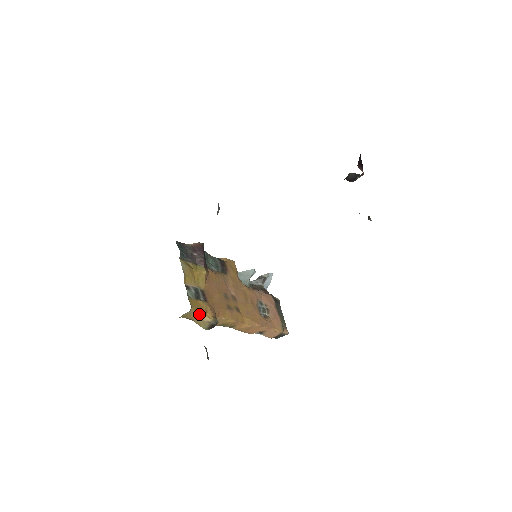
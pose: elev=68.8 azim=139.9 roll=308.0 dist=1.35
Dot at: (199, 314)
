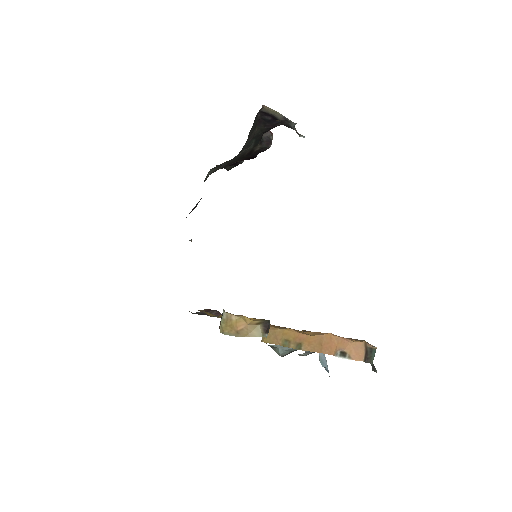
Dot at: (240, 318)
